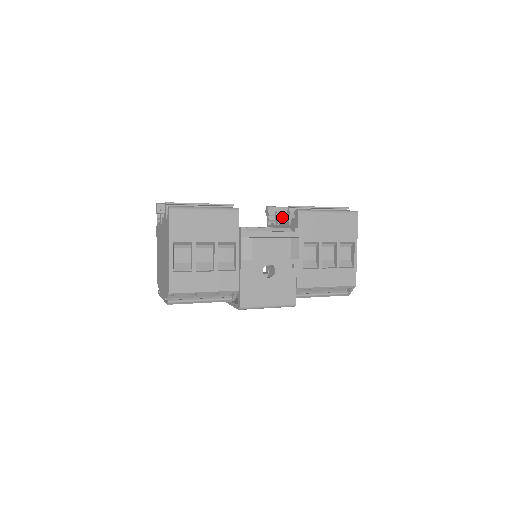
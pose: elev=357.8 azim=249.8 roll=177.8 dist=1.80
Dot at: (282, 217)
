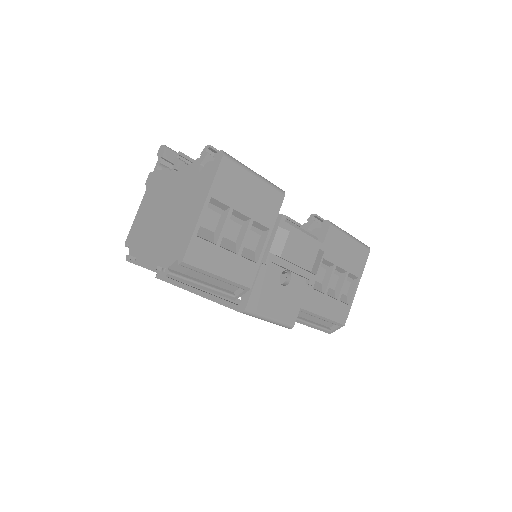
Dot at: occluded
